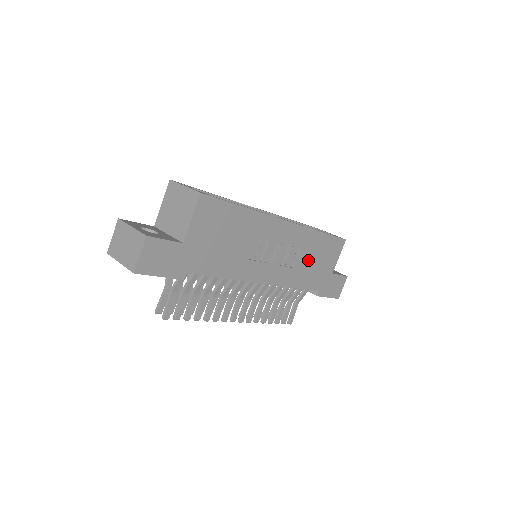
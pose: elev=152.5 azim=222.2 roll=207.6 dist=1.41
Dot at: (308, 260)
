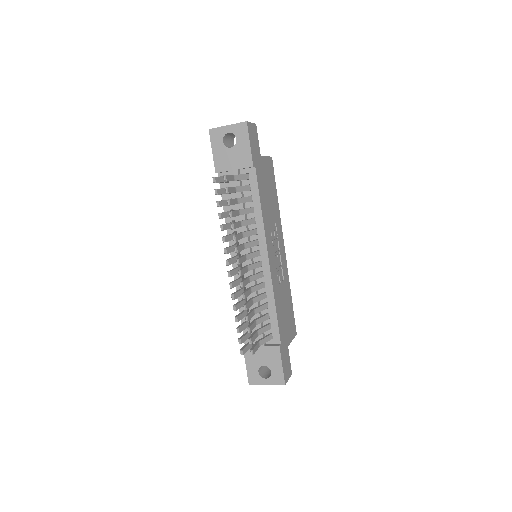
Dot at: (283, 299)
